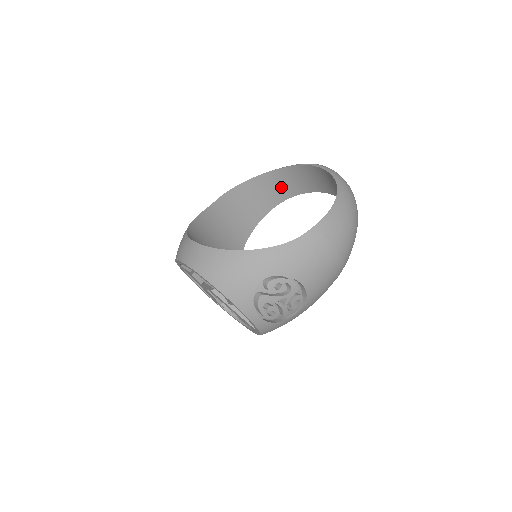
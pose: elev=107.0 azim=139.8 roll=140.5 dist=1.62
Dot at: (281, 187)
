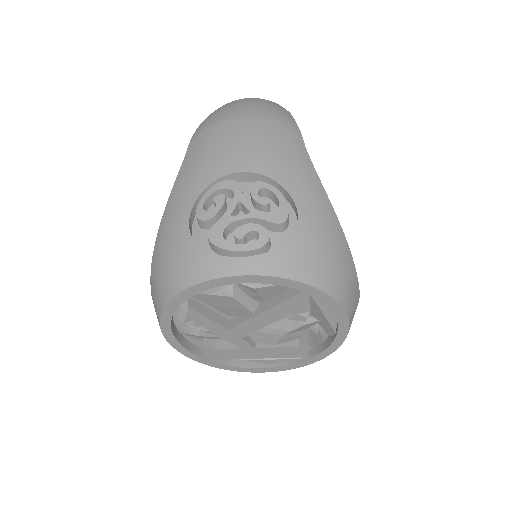
Dot at: occluded
